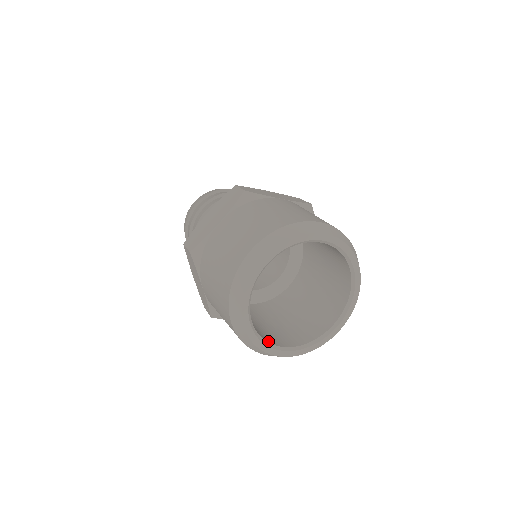
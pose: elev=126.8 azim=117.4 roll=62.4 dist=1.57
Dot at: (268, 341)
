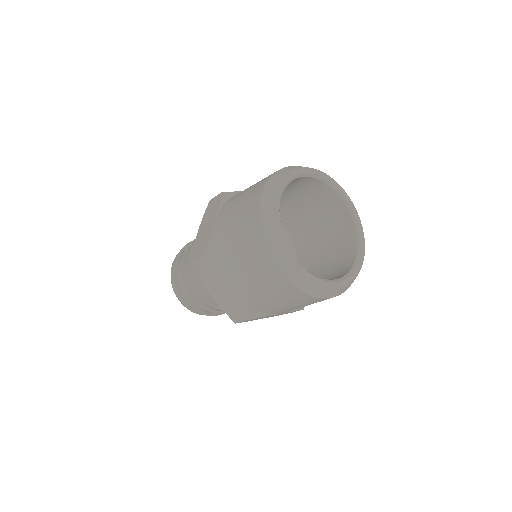
Dot at: occluded
